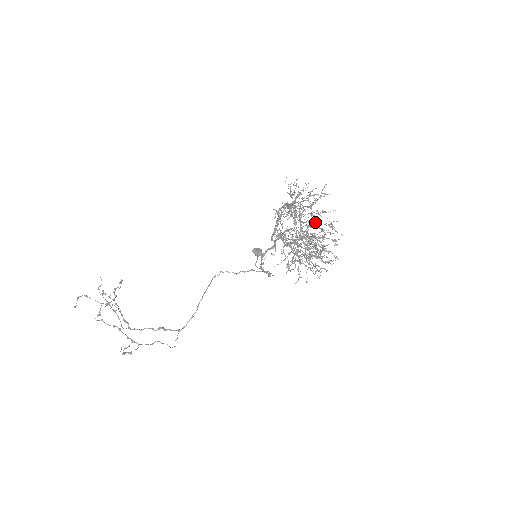
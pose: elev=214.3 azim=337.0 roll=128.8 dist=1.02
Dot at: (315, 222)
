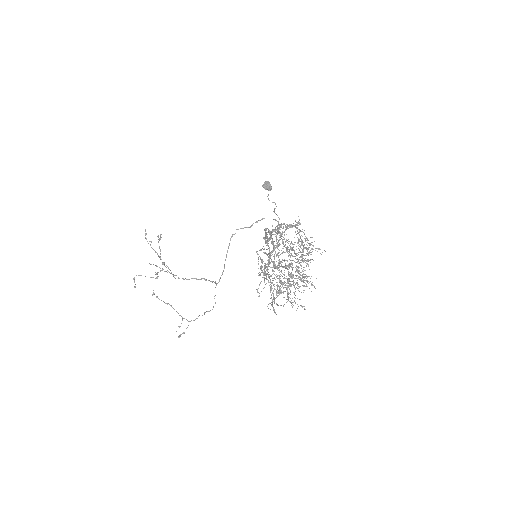
Dot at: (290, 276)
